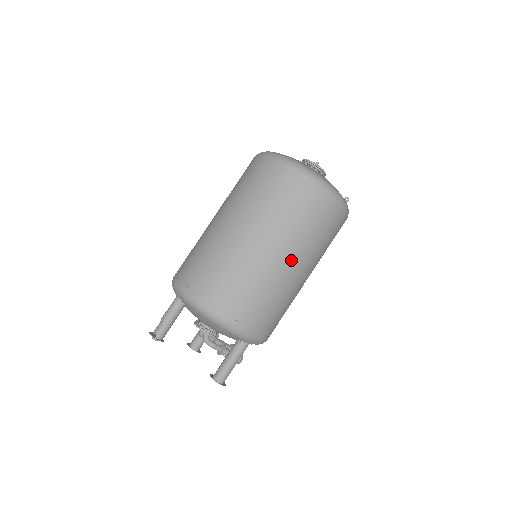
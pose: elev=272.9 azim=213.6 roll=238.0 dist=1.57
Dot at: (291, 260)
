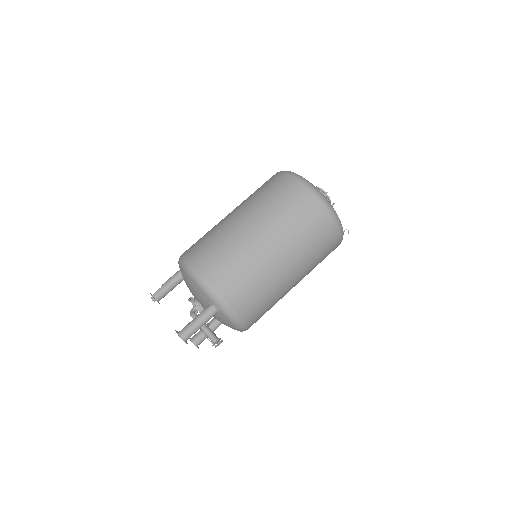
Dot at: (263, 234)
